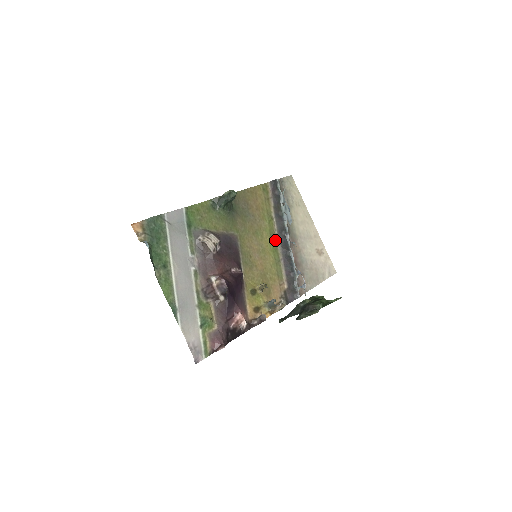
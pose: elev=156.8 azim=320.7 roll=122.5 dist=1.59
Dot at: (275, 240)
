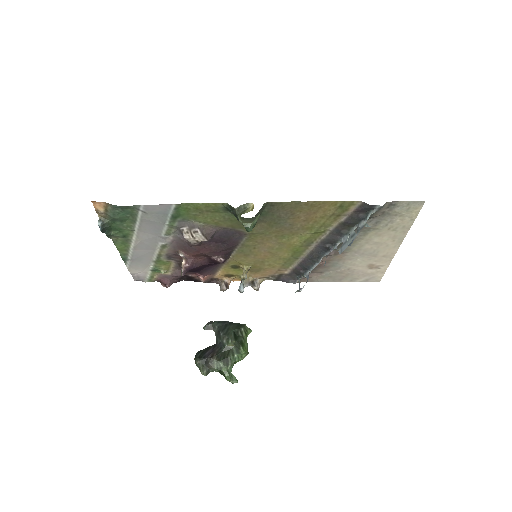
Dot at: (309, 245)
